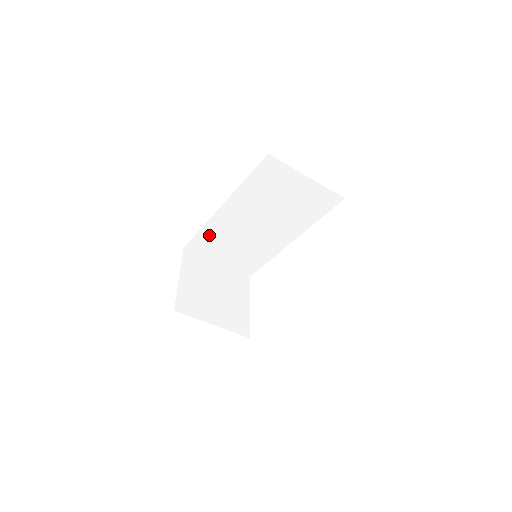
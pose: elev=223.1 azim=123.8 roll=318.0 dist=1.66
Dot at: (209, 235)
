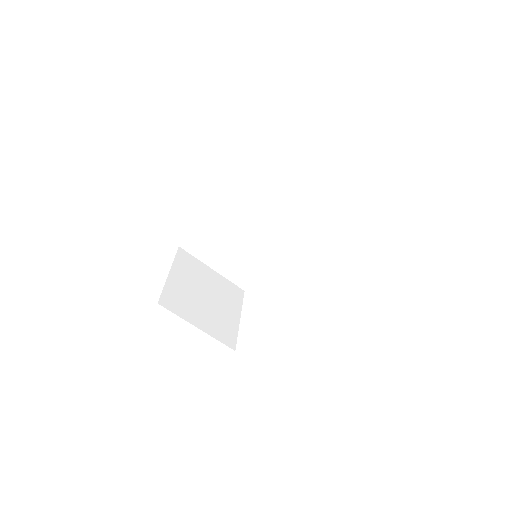
Dot at: (208, 234)
